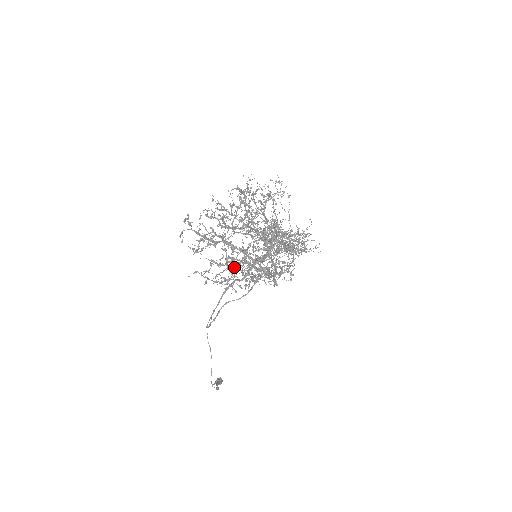
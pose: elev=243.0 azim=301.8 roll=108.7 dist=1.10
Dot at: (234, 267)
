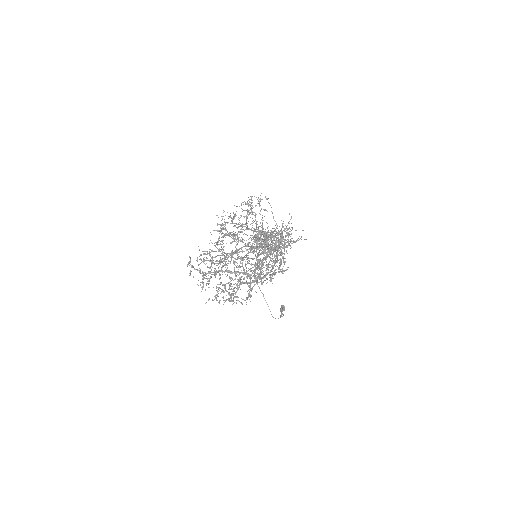
Dot at: occluded
